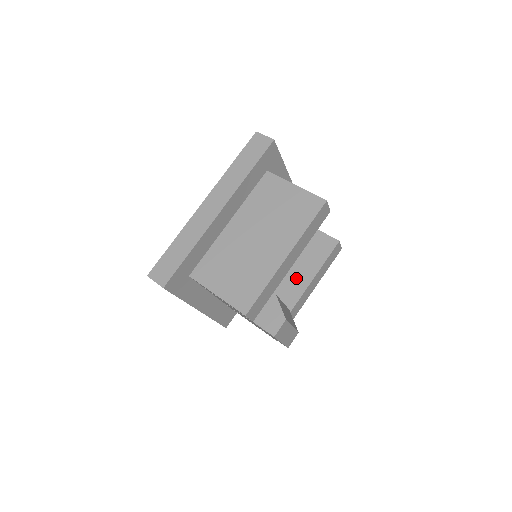
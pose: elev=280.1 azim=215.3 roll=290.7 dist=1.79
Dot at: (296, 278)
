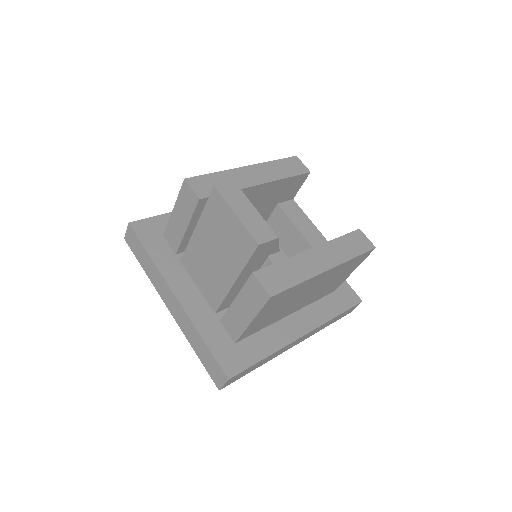
Dot at: occluded
